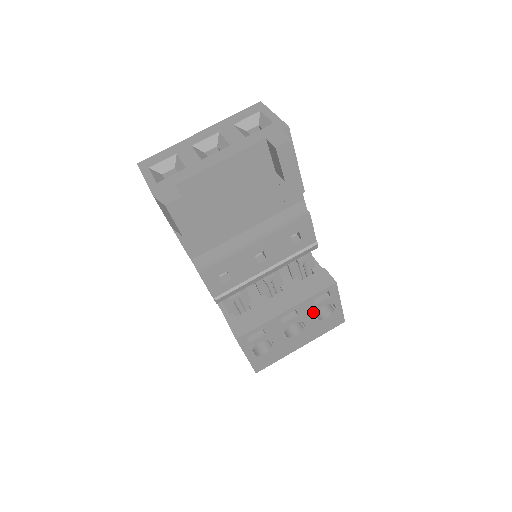
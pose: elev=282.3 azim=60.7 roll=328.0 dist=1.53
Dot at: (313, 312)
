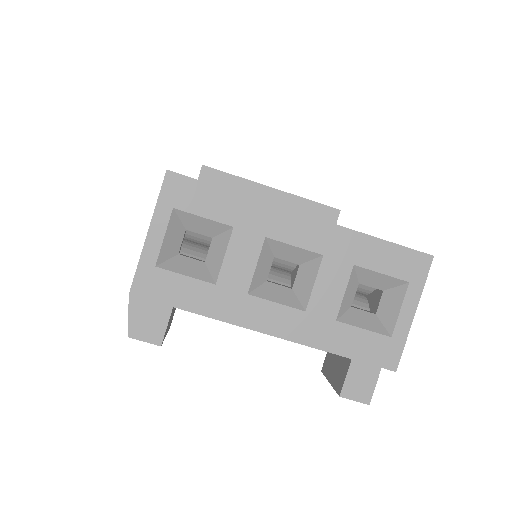
Dot at: occluded
